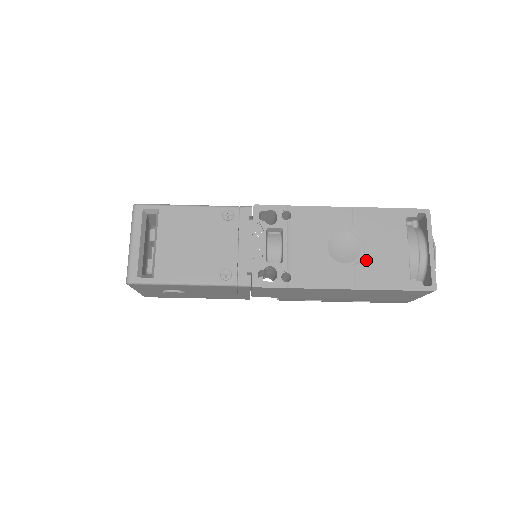
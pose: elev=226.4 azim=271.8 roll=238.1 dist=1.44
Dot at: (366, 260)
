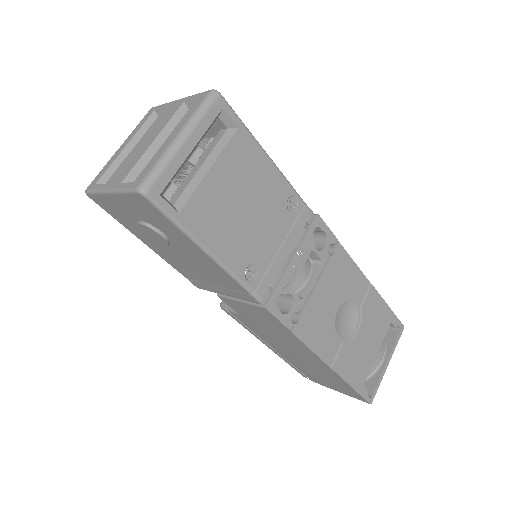
Dot at: (352, 344)
